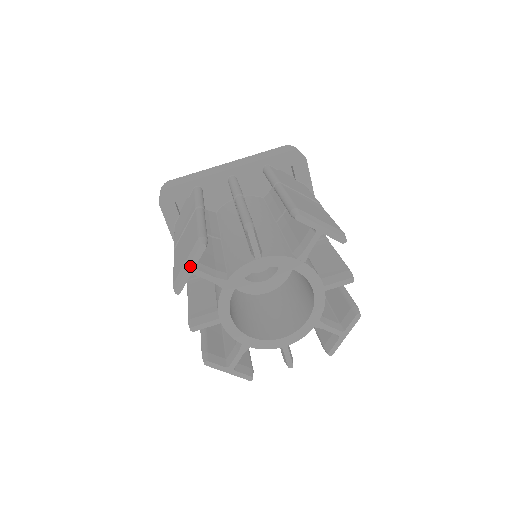
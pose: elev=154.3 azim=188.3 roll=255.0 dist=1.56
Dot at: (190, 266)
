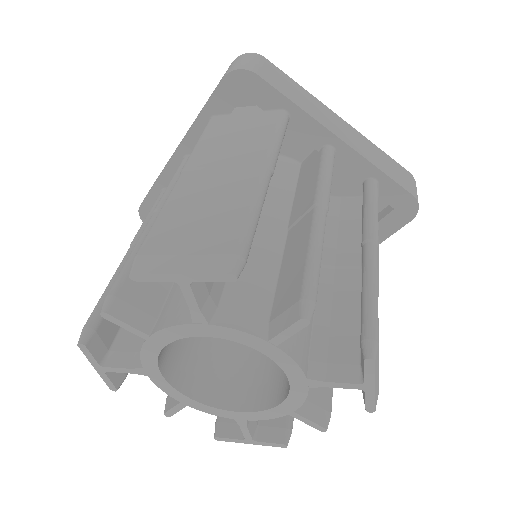
Dot at: (187, 275)
